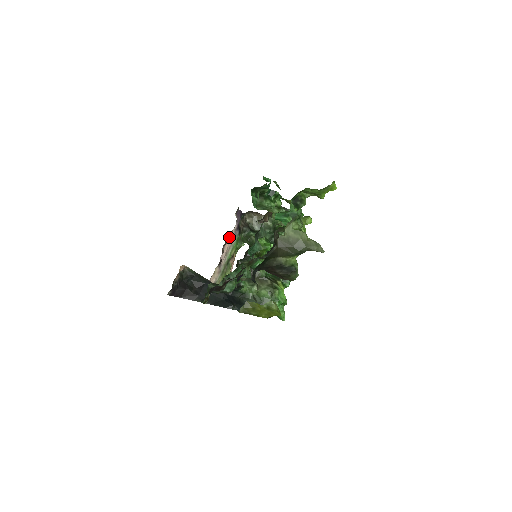
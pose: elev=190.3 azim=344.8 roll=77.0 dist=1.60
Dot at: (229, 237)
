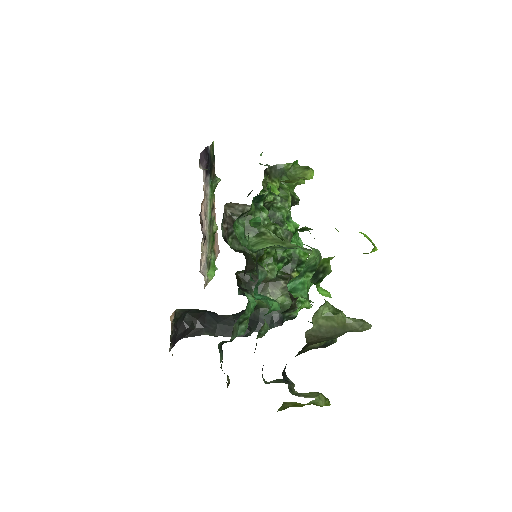
Dot at: occluded
